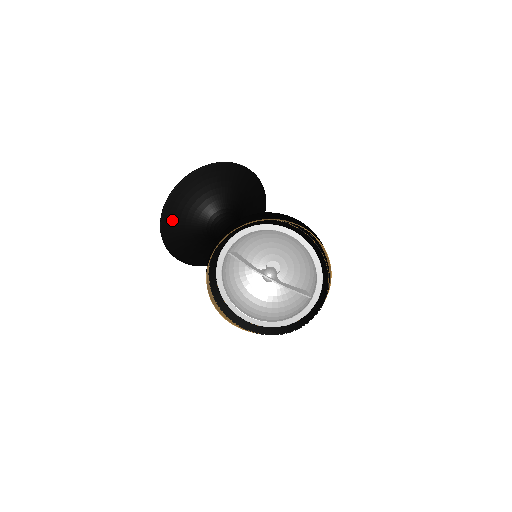
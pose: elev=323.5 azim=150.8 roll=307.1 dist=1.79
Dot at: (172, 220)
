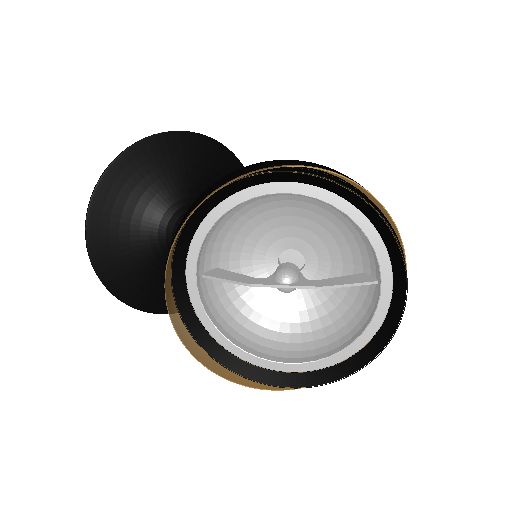
Dot at: (113, 265)
